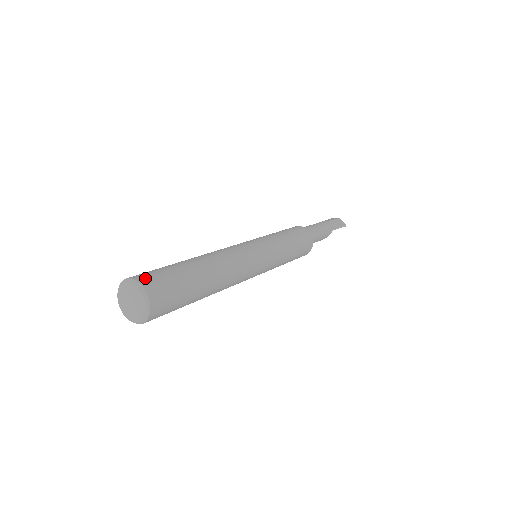
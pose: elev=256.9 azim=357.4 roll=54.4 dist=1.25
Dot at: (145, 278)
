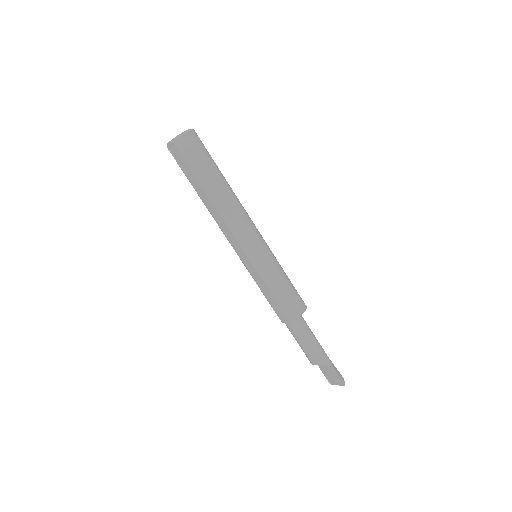
Dot at: occluded
